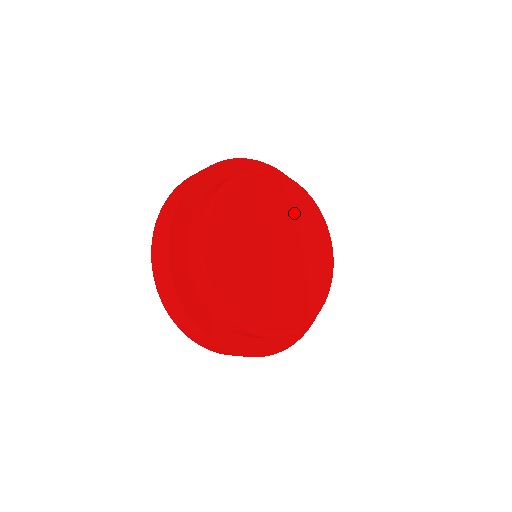
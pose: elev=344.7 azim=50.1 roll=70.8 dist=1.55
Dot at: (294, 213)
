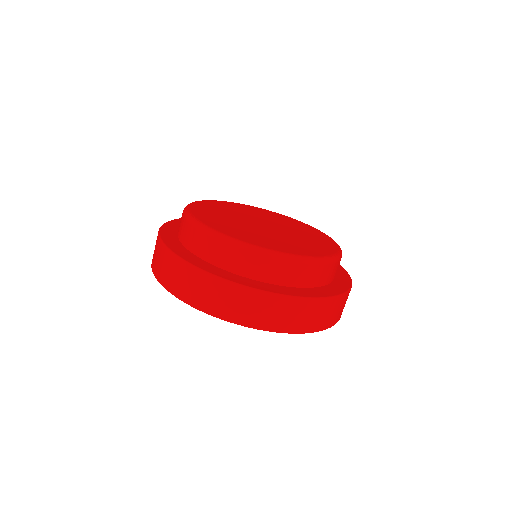
Dot at: (268, 216)
